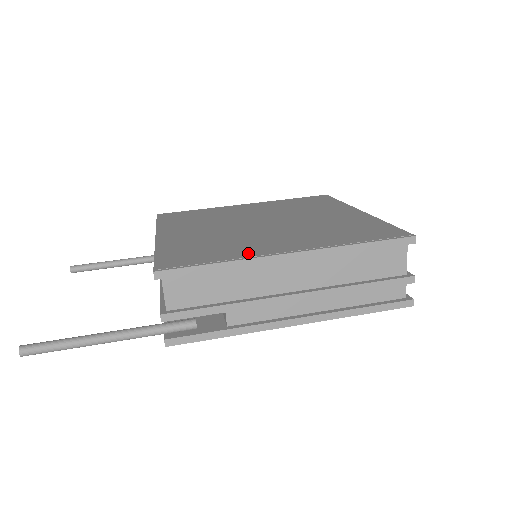
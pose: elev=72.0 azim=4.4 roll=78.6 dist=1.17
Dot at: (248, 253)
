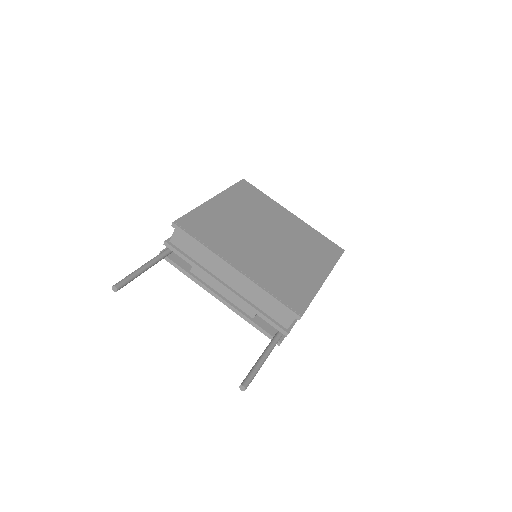
Dot at: (312, 285)
